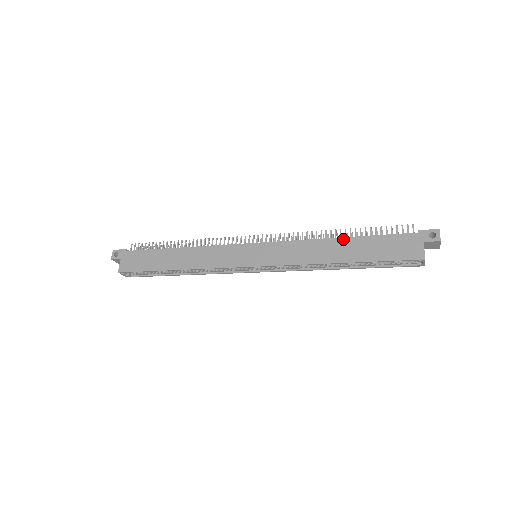
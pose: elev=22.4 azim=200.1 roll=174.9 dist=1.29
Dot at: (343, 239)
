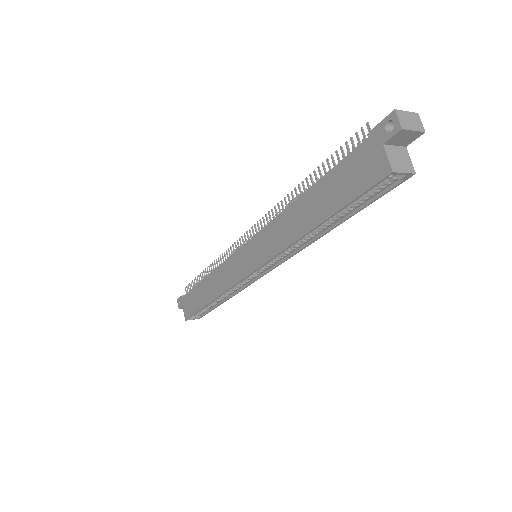
Dot at: (304, 195)
